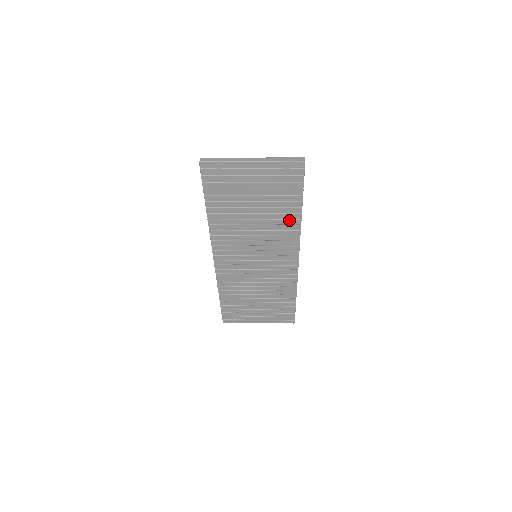
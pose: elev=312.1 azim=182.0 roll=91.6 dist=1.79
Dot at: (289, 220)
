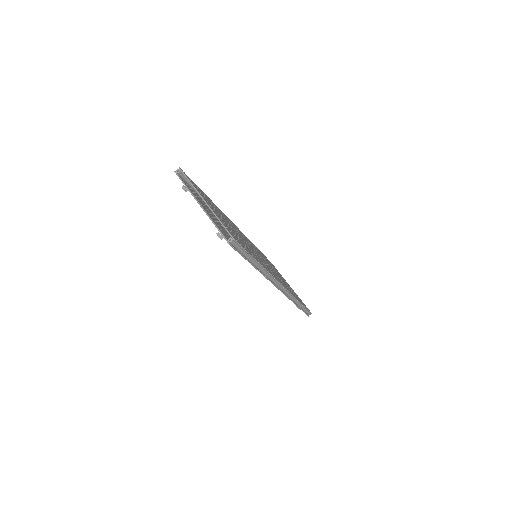
Dot at: occluded
